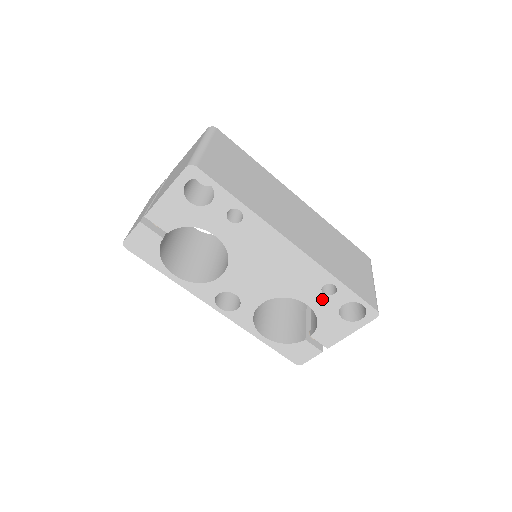
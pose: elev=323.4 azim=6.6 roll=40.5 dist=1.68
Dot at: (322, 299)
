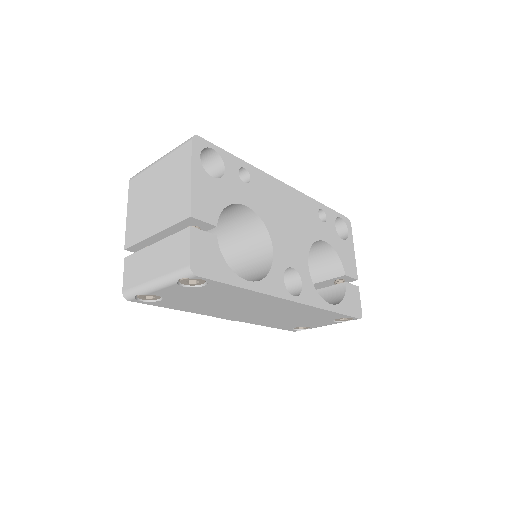
Dot at: (326, 228)
